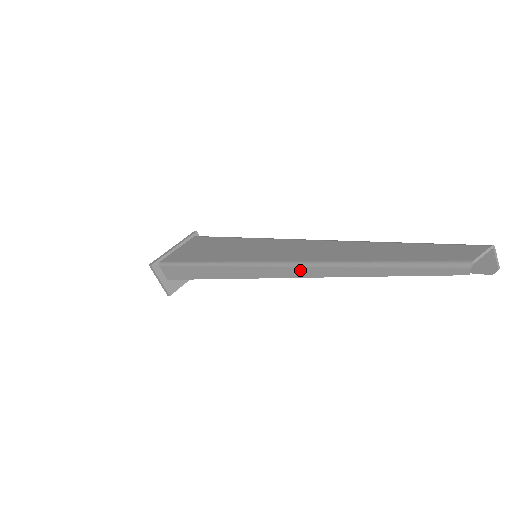
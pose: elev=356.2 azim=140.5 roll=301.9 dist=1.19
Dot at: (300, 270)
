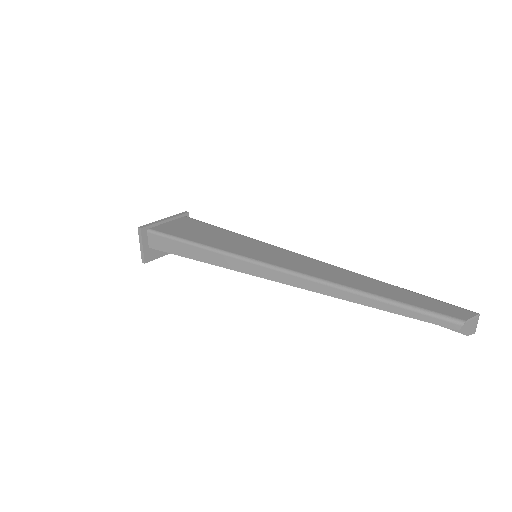
Dot at: (306, 282)
